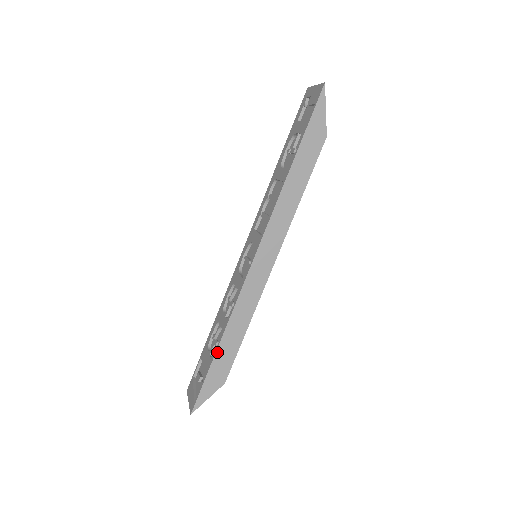
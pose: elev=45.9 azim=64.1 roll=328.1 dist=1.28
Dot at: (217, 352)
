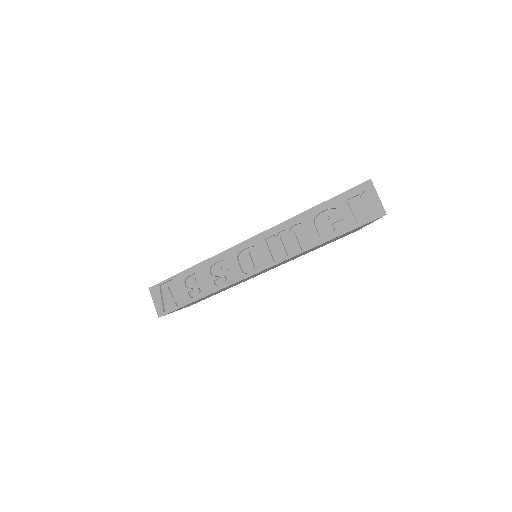
Dot at: occluded
